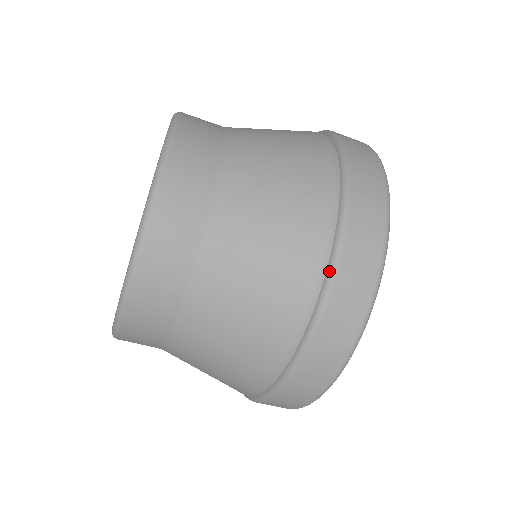
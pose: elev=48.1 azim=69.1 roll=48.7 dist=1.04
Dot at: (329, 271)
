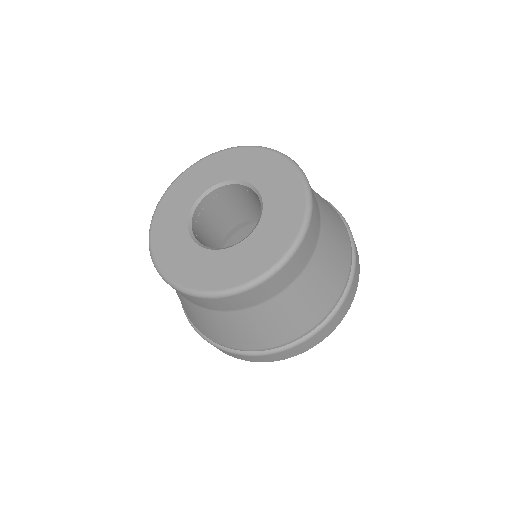
Dot at: (330, 317)
